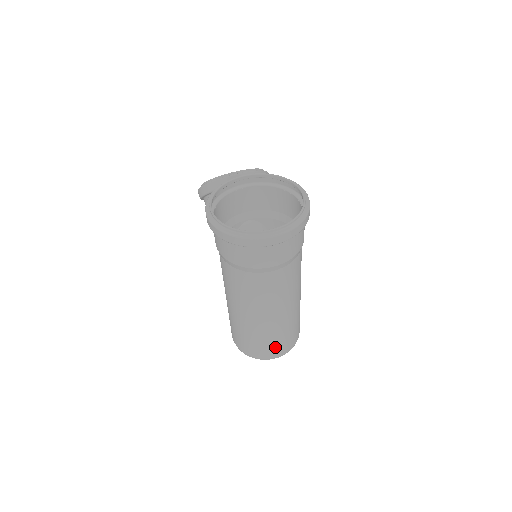
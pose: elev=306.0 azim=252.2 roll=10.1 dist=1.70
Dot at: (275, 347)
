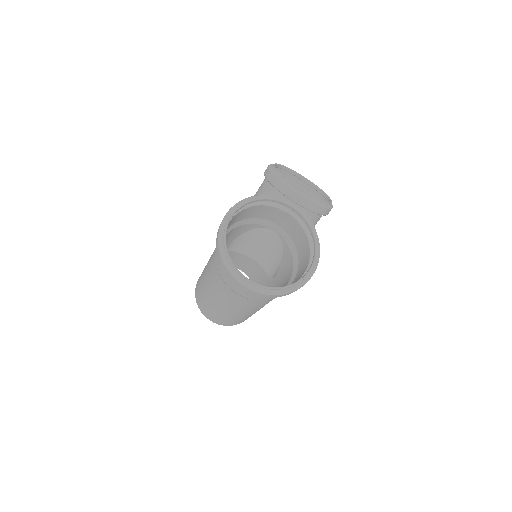
Dot at: (213, 317)
